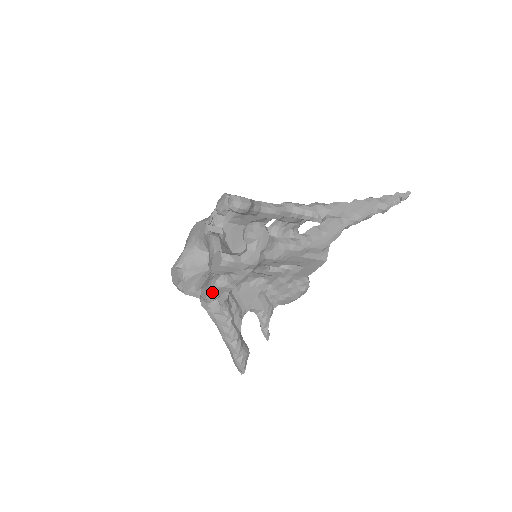
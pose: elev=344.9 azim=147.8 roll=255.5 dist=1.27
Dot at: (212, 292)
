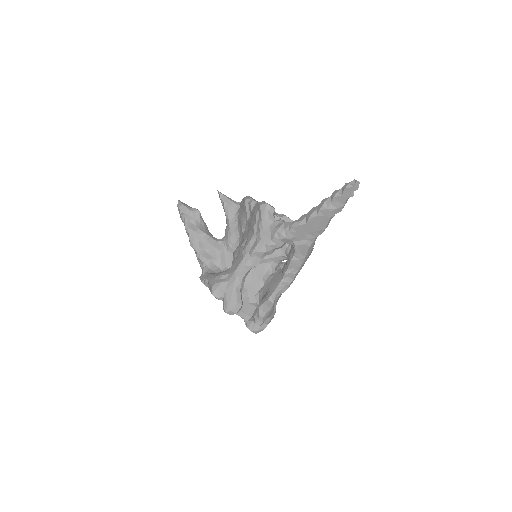
Dot at: occluded
